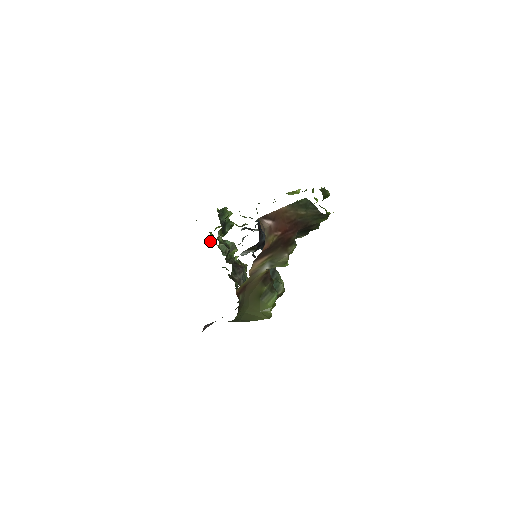
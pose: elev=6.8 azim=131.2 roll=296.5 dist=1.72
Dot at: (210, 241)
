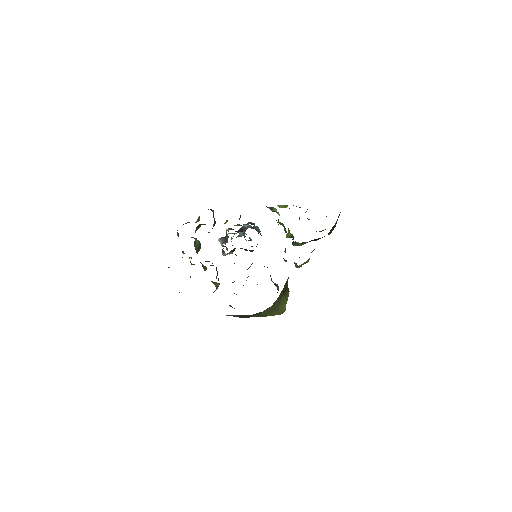
Dot at: (178, 235)
